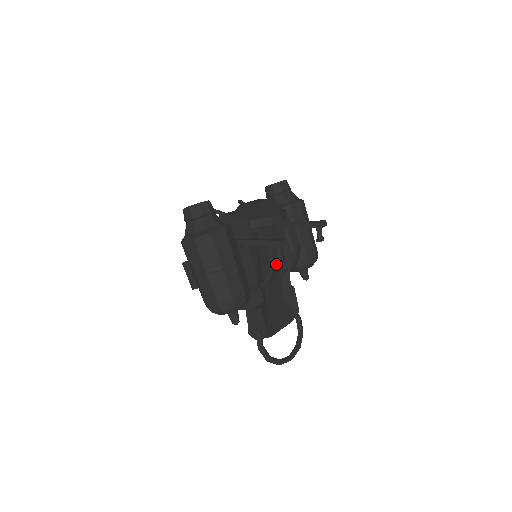
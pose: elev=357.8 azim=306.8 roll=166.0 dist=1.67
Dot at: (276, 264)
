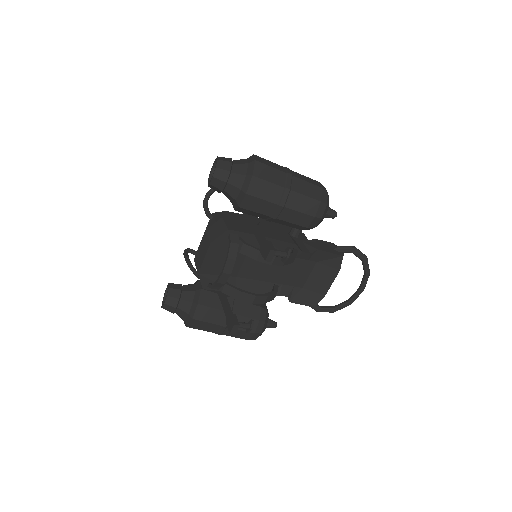
Dot at: (261, 298)
